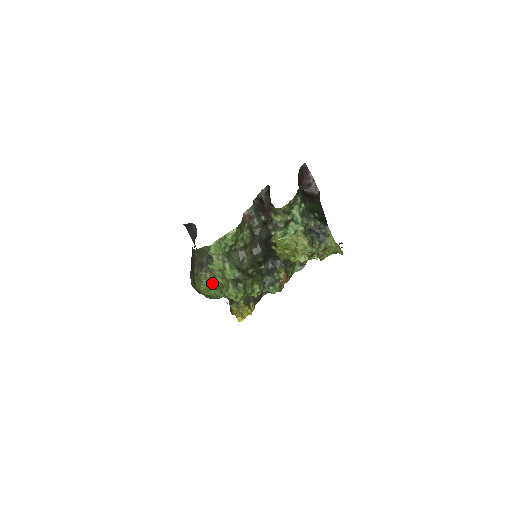
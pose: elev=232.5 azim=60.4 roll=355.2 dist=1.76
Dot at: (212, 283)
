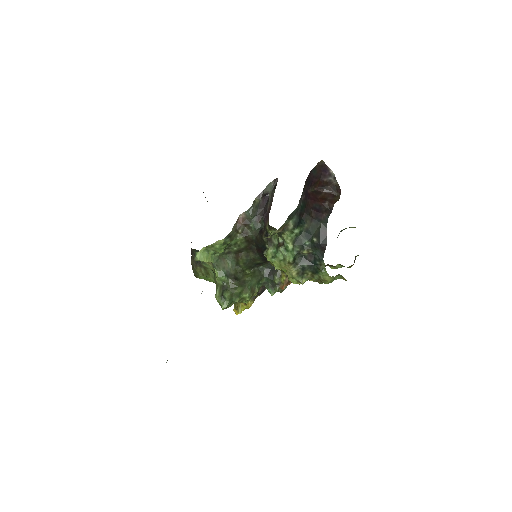
Dot at: occluded
